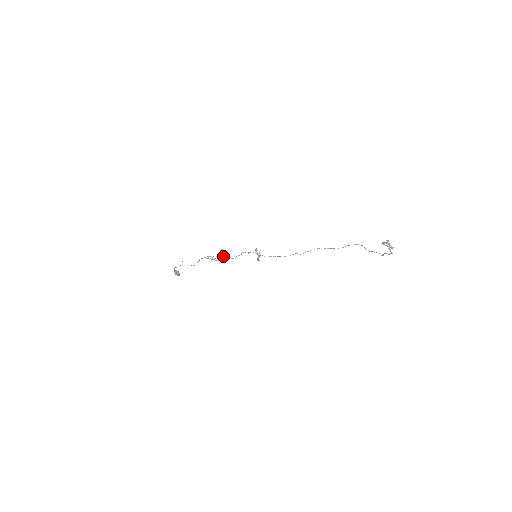
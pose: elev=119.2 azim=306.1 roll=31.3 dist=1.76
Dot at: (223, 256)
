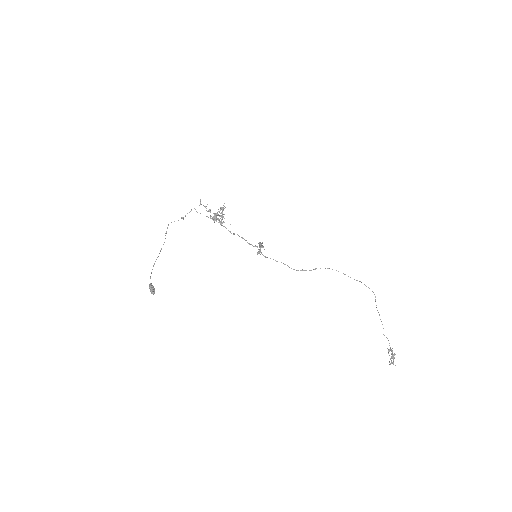
Dot at: occluded
